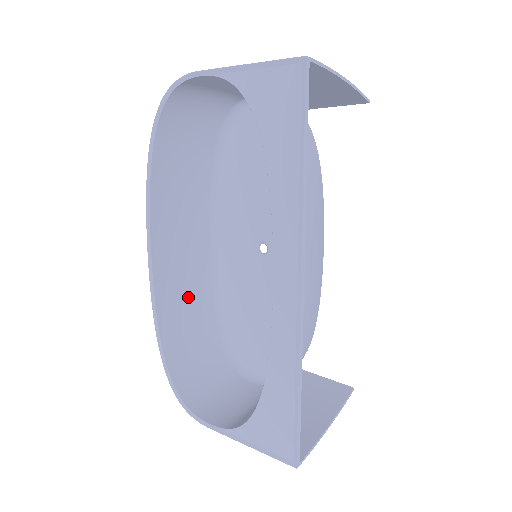
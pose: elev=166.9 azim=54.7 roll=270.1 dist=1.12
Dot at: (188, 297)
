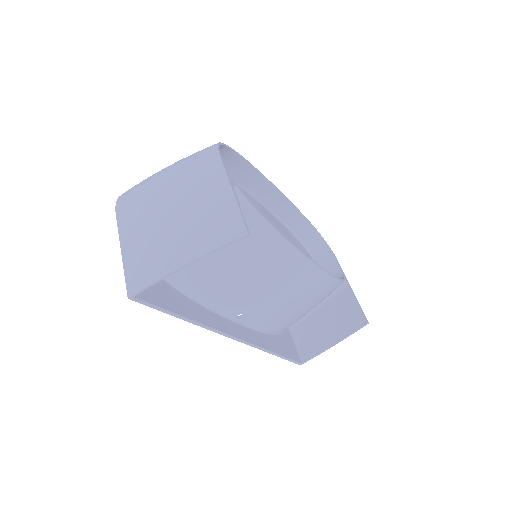
Dot at: occluded
